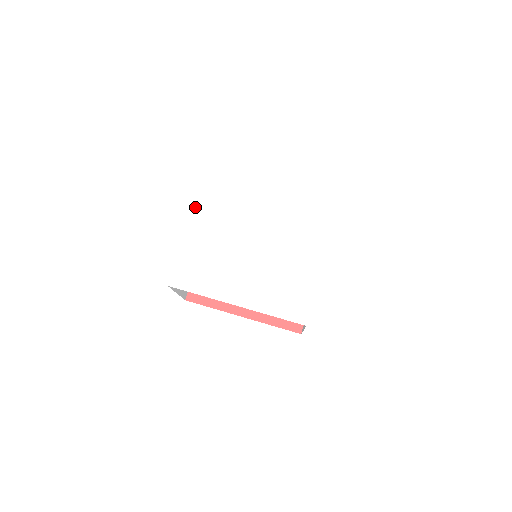
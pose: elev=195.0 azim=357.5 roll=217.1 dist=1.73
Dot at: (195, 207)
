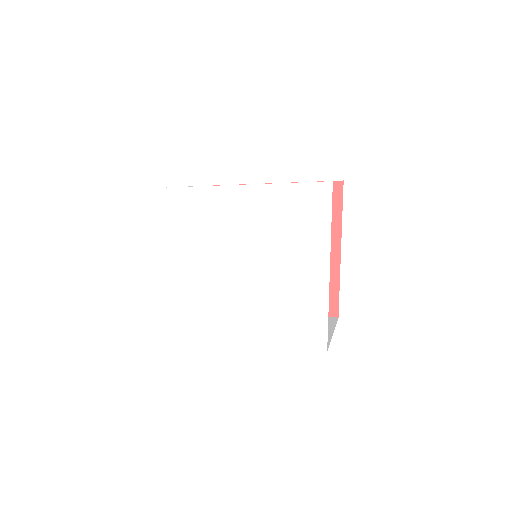
Dot at: (160, 234)
